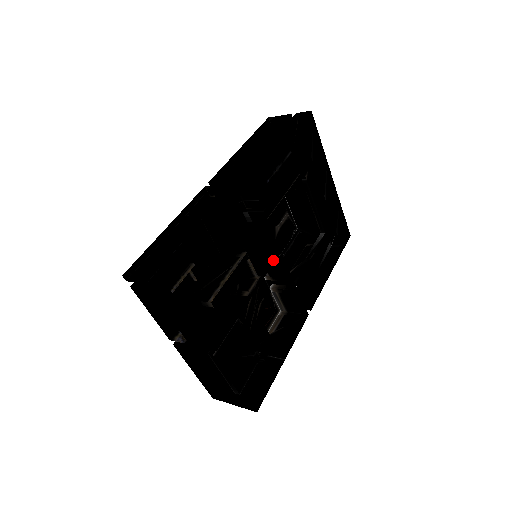
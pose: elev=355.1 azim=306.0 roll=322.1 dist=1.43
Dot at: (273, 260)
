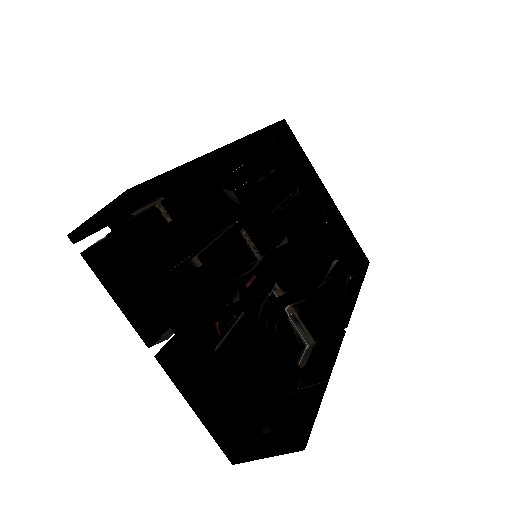
Dot at: (277, 242)
